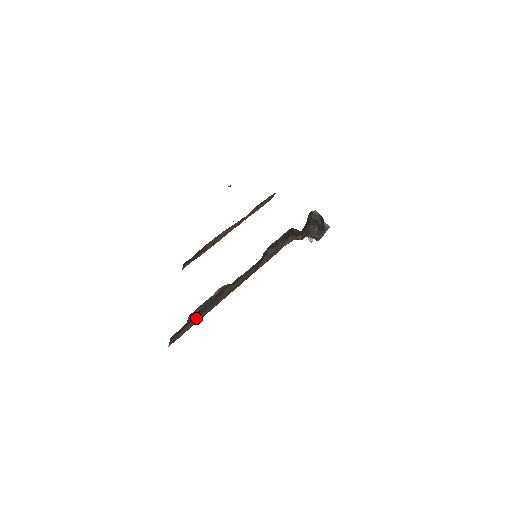
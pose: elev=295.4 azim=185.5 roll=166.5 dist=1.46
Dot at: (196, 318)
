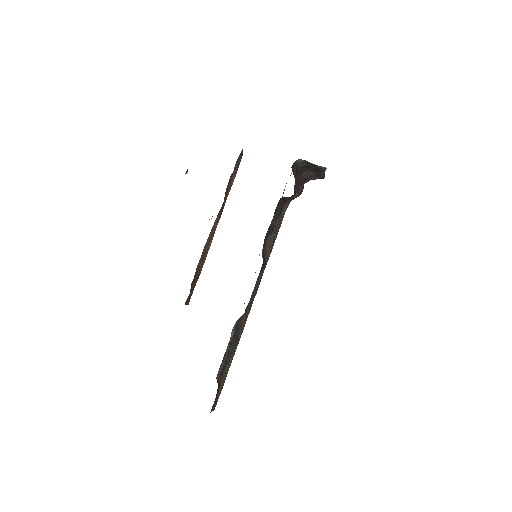
Dot at: (227, 366)
